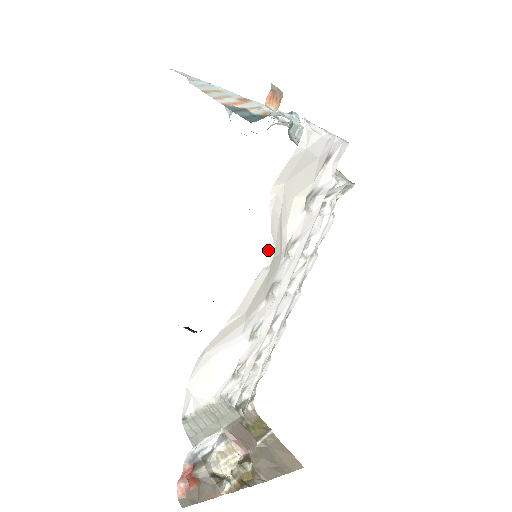
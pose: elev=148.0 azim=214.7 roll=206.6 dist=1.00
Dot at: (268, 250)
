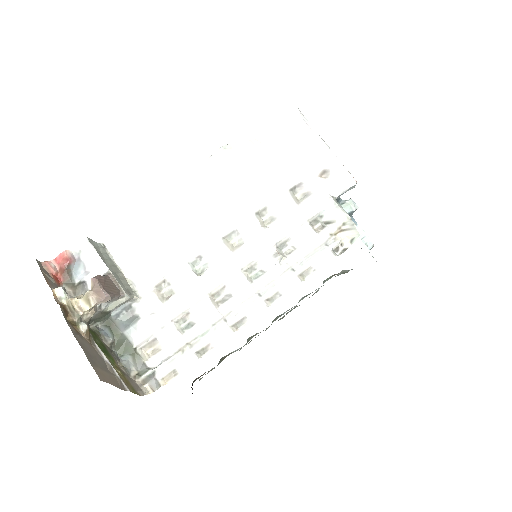
Dot at: (227, 145)
